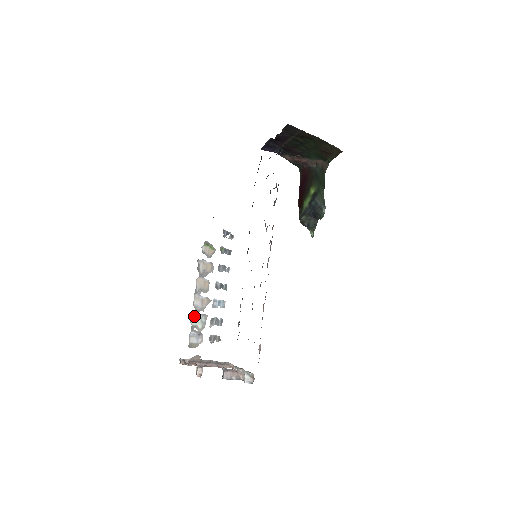
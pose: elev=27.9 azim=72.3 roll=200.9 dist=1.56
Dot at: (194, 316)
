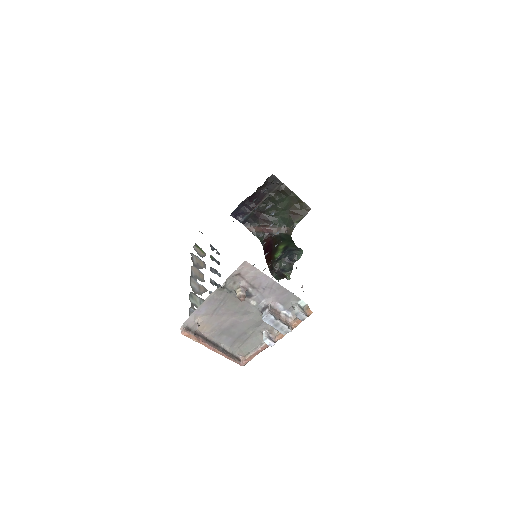
Dot at: (192, 295)
